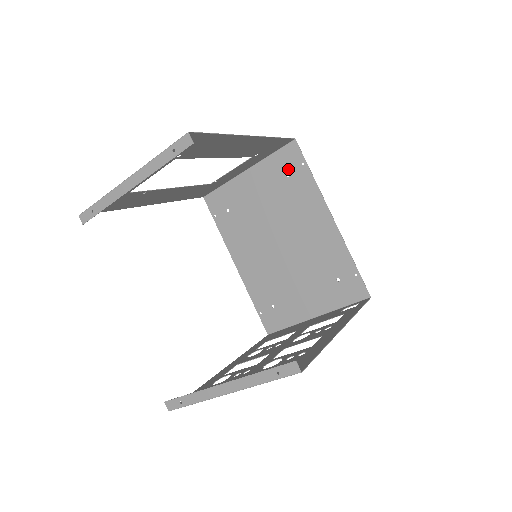
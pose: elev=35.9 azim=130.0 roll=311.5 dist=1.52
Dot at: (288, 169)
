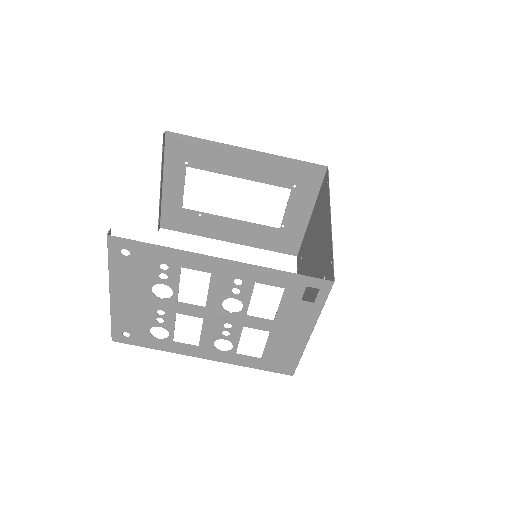
Dot at: (323, 194)
